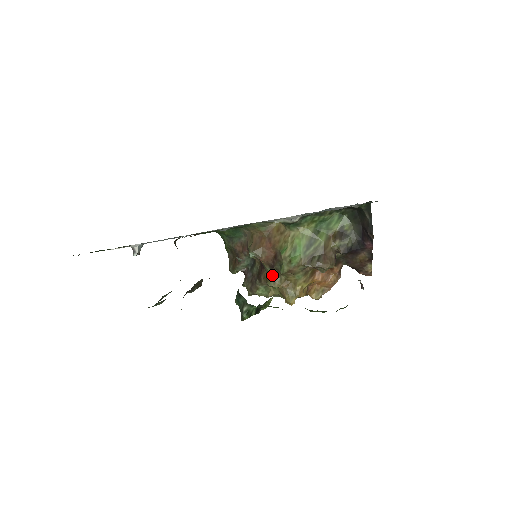
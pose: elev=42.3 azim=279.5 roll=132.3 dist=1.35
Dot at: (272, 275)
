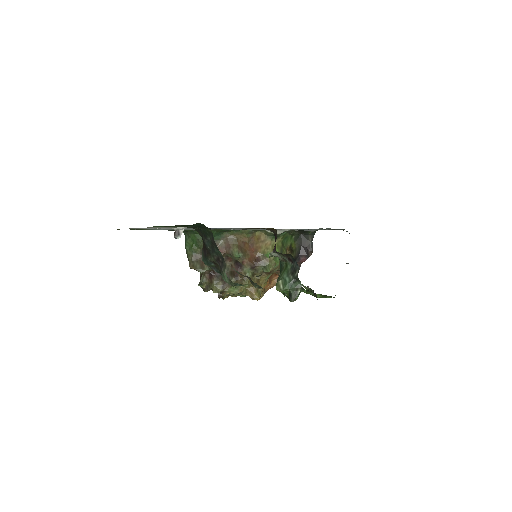
Dot at: (251, 274)
